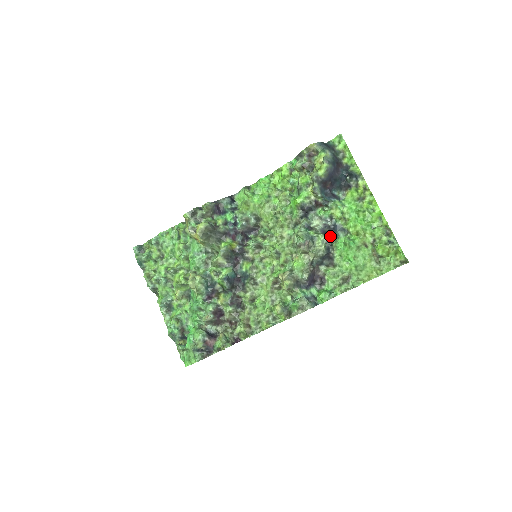
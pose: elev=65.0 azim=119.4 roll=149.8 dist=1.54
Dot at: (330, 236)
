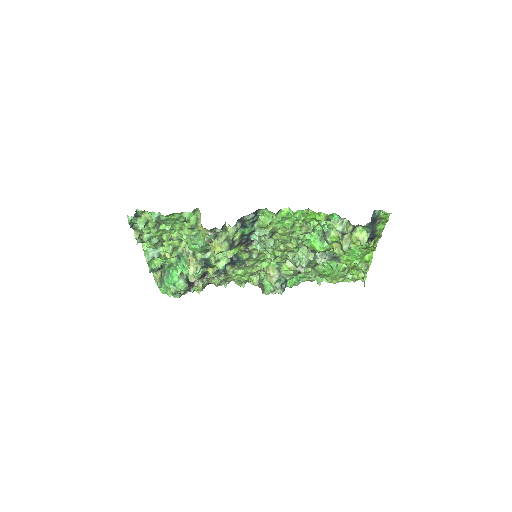
Dot at: occluded
